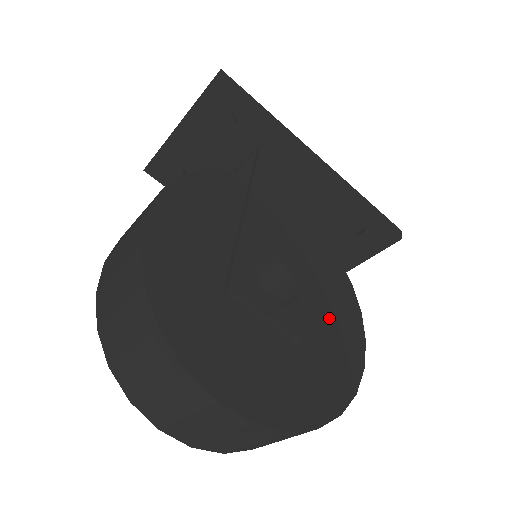
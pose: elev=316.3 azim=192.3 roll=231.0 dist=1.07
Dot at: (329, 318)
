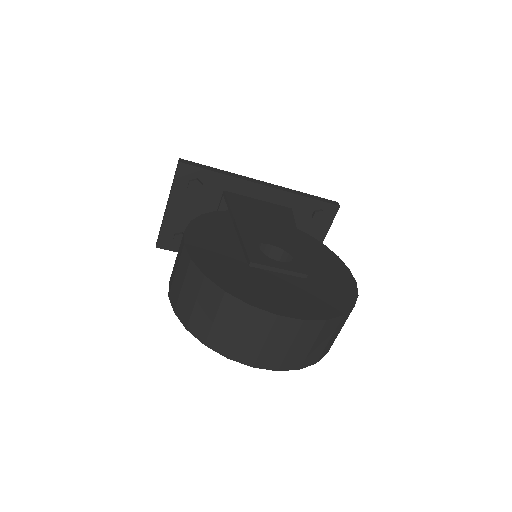
Dot at: (319, 264)
